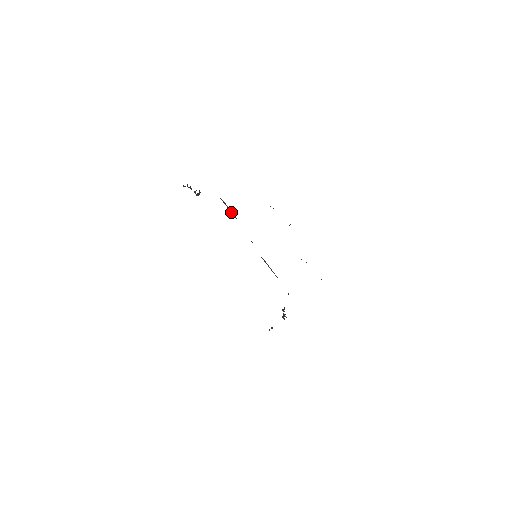
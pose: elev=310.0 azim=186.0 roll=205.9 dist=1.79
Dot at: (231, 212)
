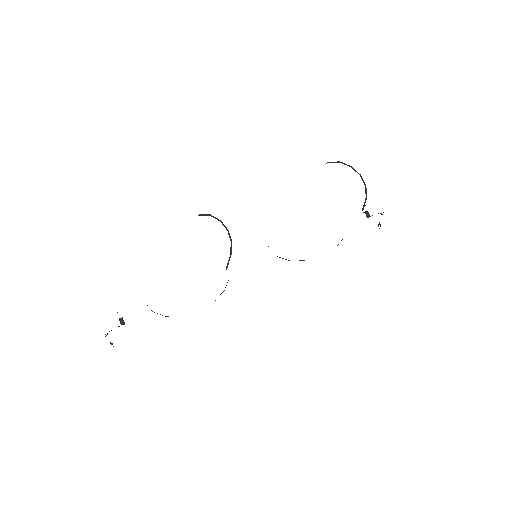
Dot at: occluded
